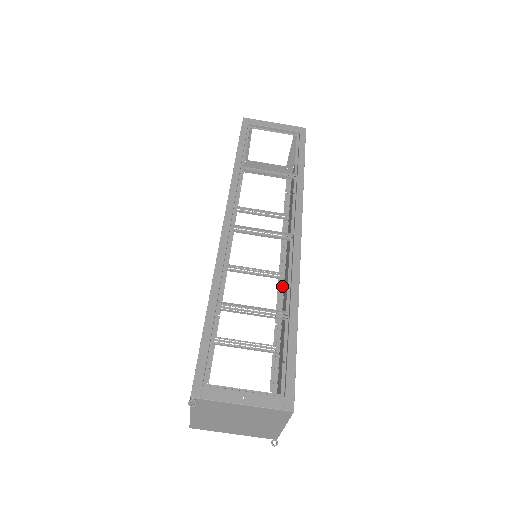
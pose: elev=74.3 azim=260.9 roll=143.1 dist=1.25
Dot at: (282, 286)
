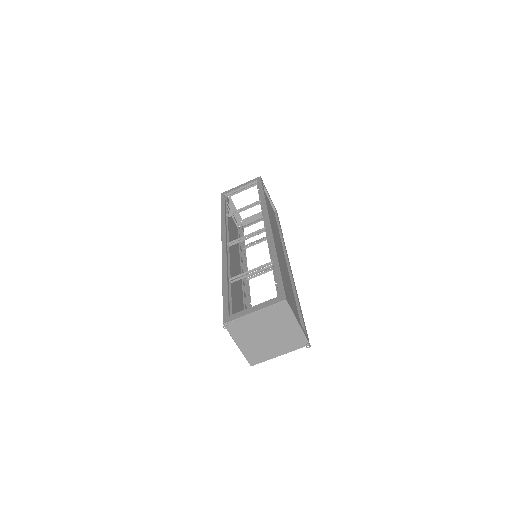
Dot at: occluded
